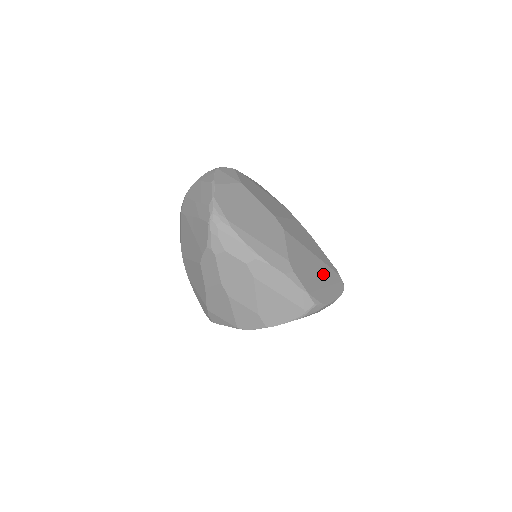
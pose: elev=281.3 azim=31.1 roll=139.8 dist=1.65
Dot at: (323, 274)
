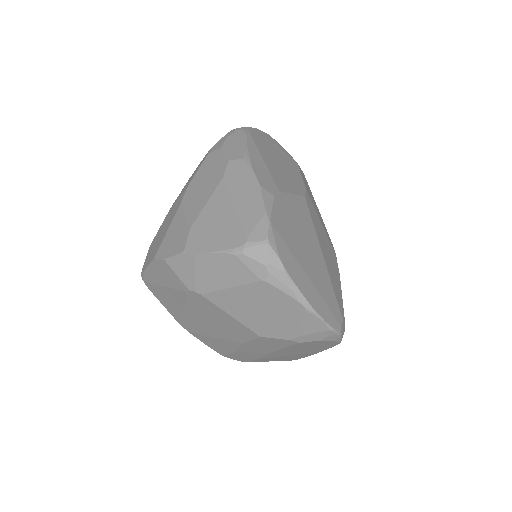
Dot at: (316, 272)
